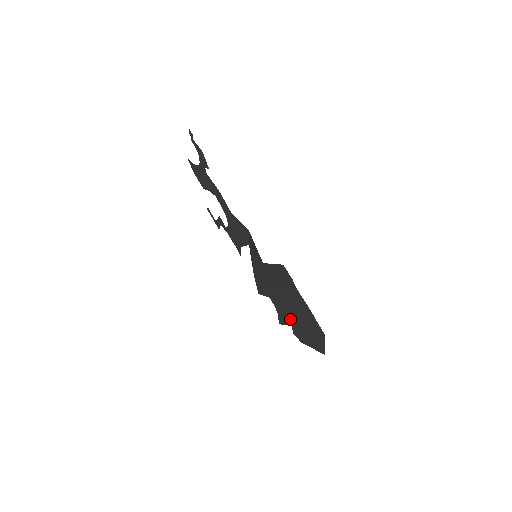
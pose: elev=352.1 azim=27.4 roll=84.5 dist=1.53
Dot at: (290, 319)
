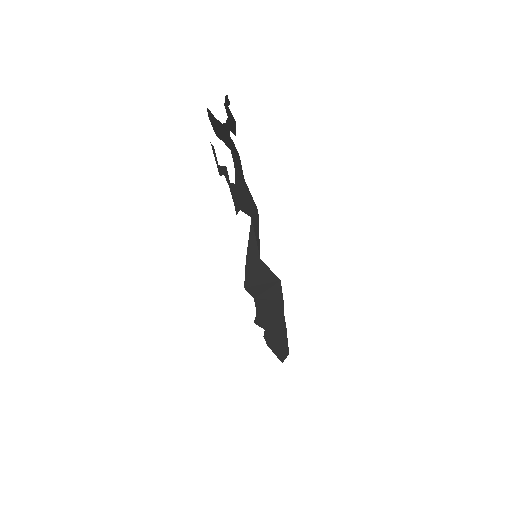
Dot at: (266, 326)
